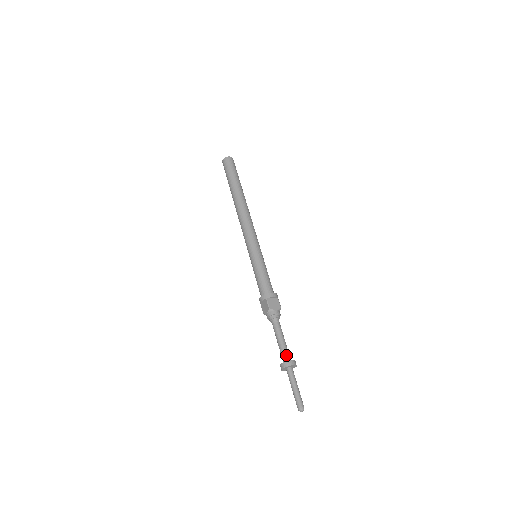
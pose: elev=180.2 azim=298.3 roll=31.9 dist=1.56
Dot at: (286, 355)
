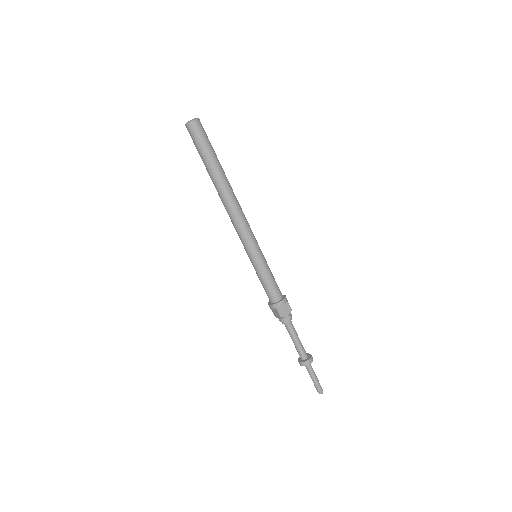
Dot at: (303, 354)
